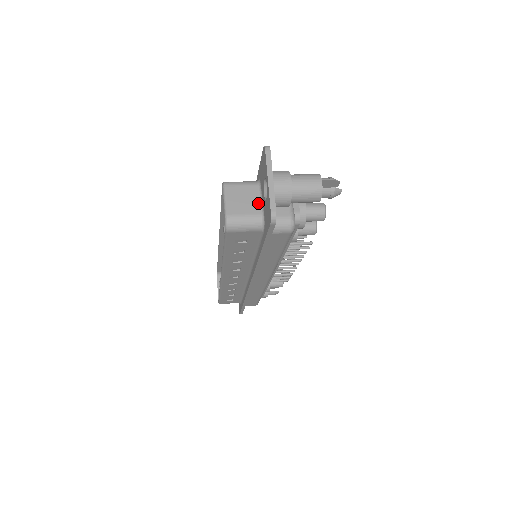
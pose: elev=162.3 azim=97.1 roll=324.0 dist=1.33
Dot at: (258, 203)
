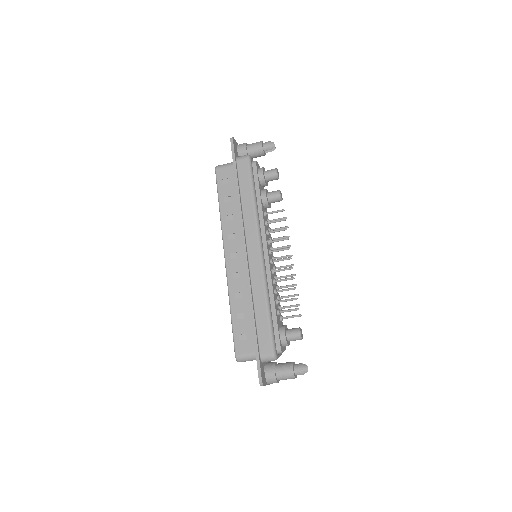
Dot at: occluded
